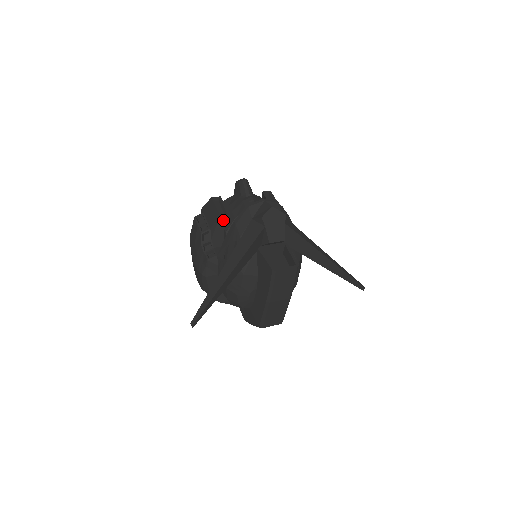
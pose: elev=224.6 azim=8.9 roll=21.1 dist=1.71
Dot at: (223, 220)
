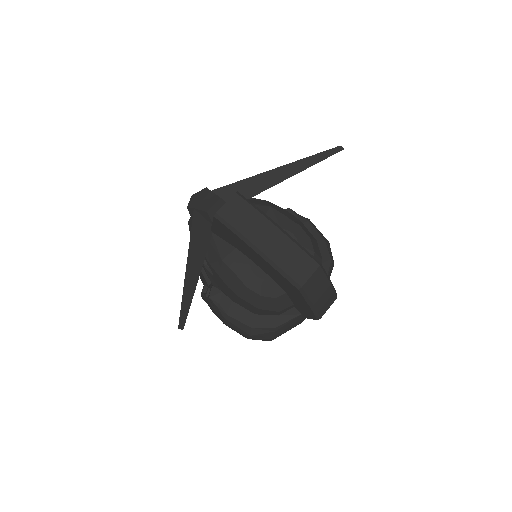
Dot at: occluded
